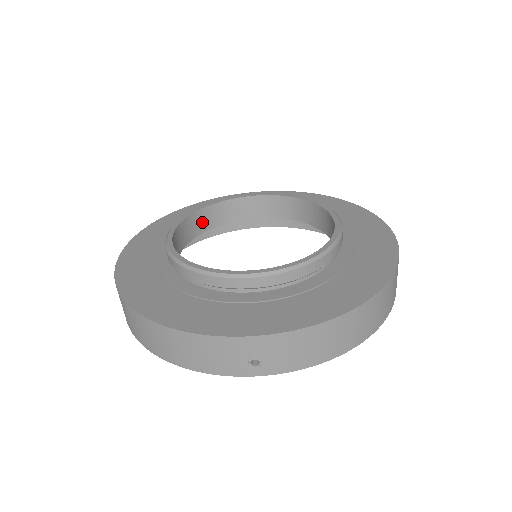
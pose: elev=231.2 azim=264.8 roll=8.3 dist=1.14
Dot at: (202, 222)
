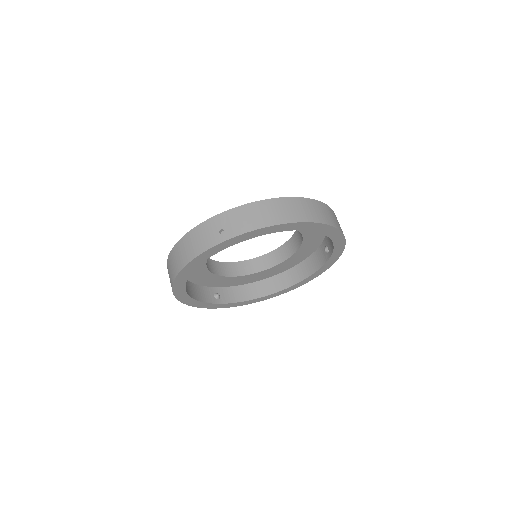
Dot at: (233, 270)
